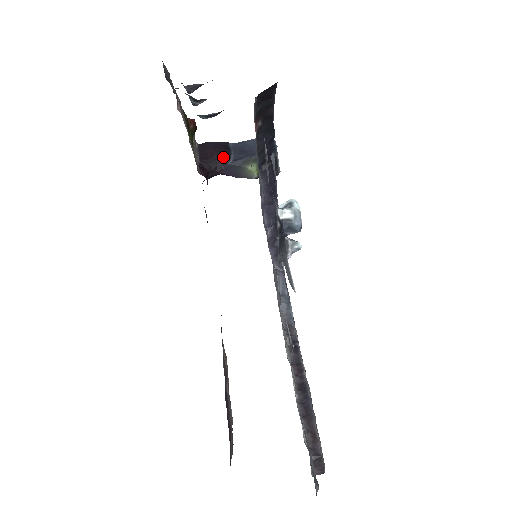
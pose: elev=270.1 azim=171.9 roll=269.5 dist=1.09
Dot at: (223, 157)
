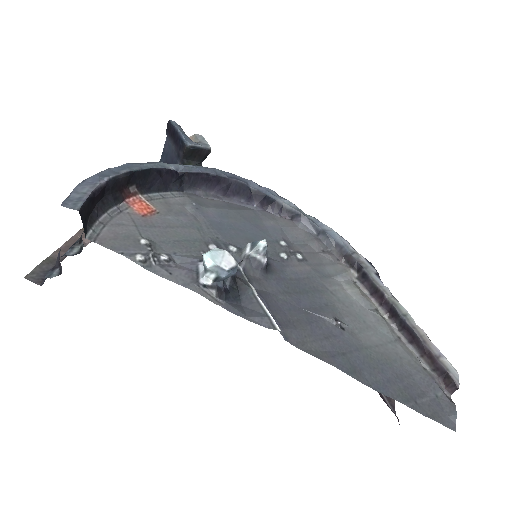
Dot at: occluded
